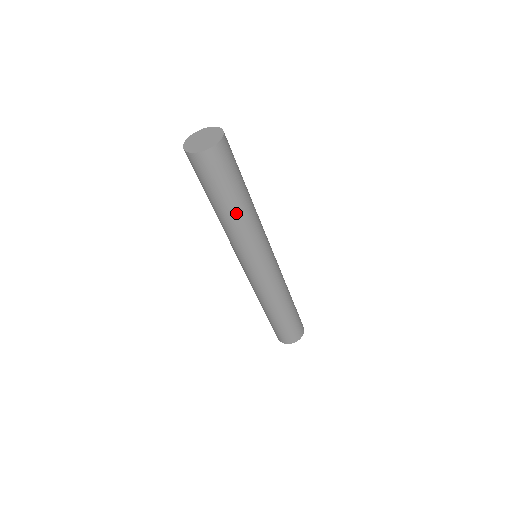
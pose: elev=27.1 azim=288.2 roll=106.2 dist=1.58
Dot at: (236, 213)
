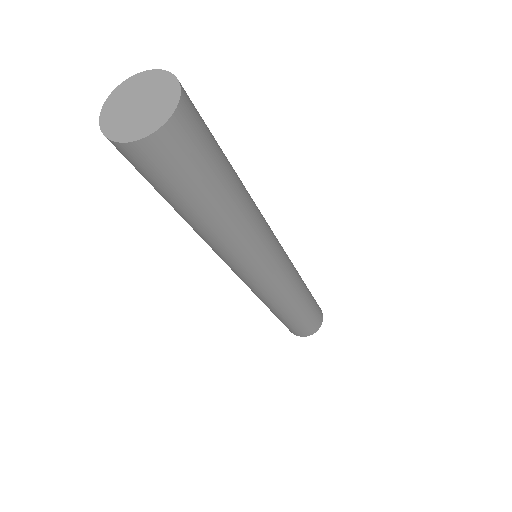
Dot at: (221, 223)
